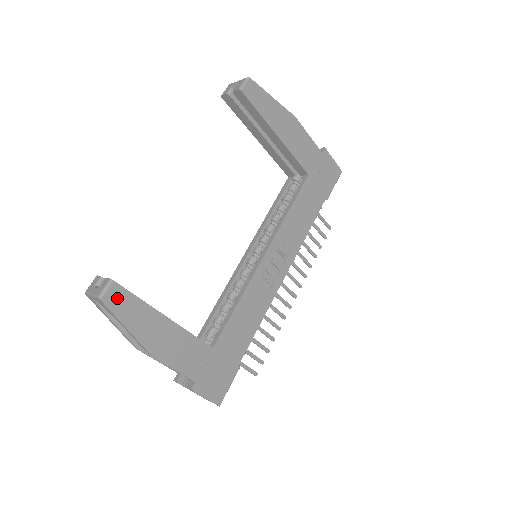
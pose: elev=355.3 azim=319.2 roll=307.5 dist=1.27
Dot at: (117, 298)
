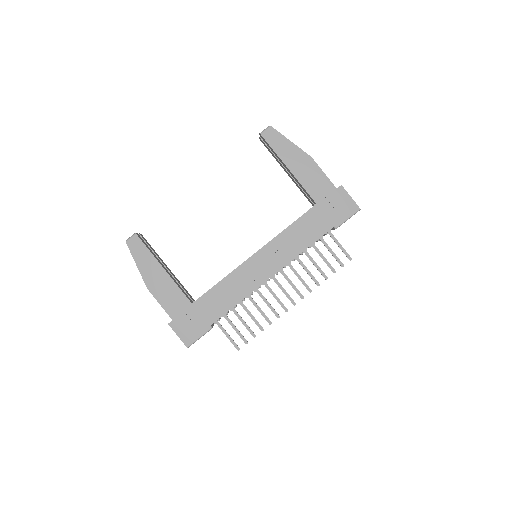
Dot at: (136, 245)
